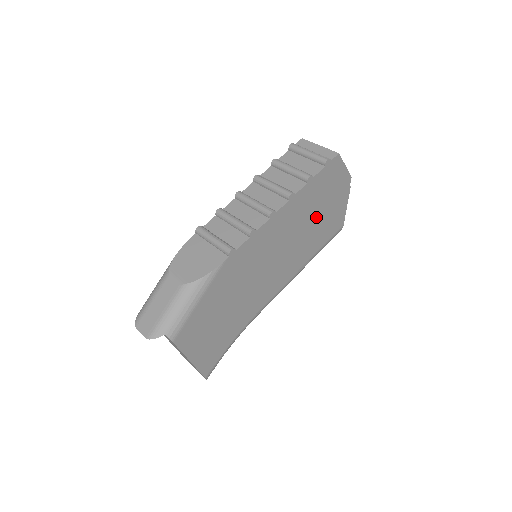
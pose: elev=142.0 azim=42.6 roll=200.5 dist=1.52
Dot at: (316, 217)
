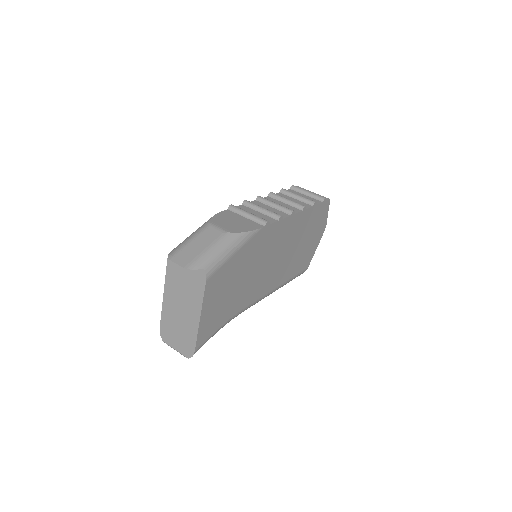
Dot at: (303, 243)
